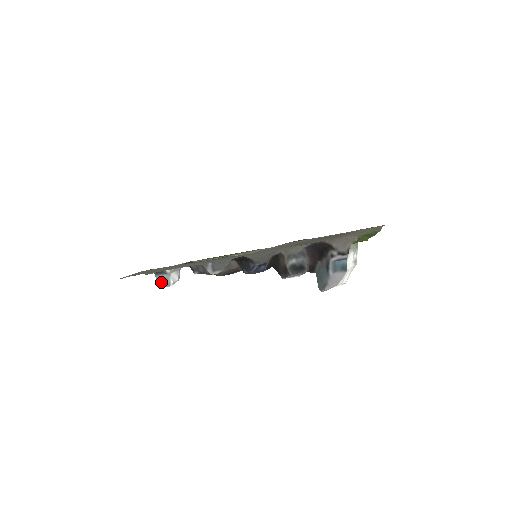
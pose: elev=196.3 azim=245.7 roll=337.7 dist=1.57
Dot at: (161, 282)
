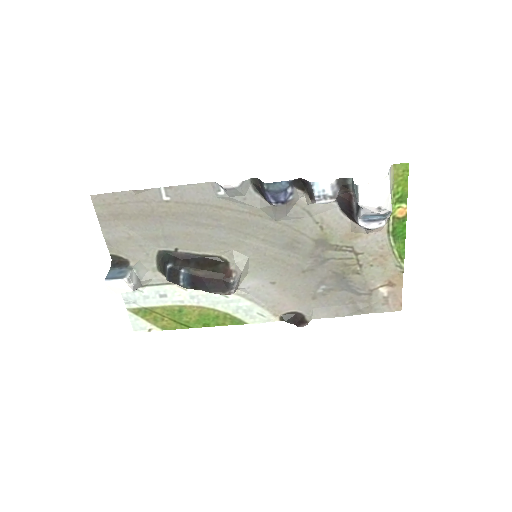
Dot at: (113, 274)
